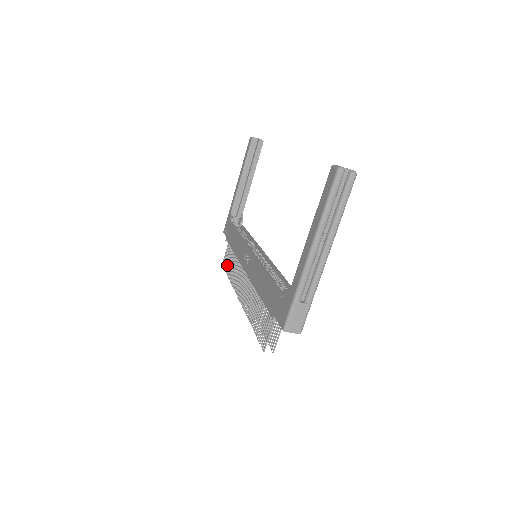
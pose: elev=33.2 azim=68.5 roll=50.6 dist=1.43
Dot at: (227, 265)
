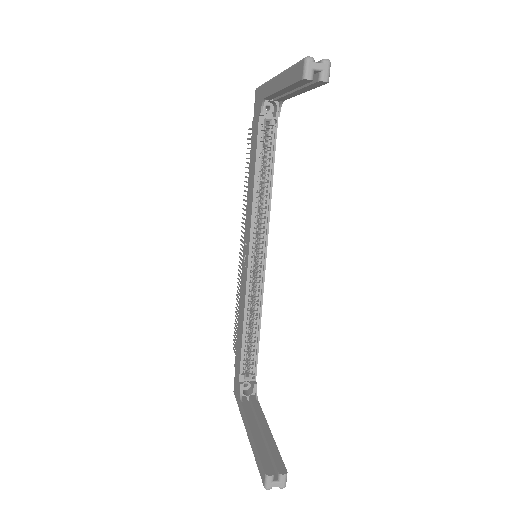
Dot at: (247, 158)
